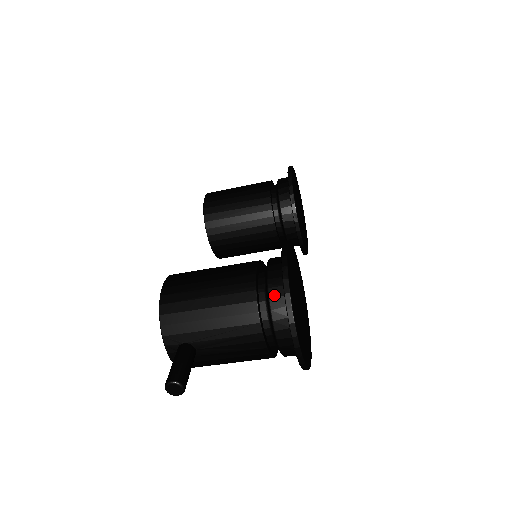
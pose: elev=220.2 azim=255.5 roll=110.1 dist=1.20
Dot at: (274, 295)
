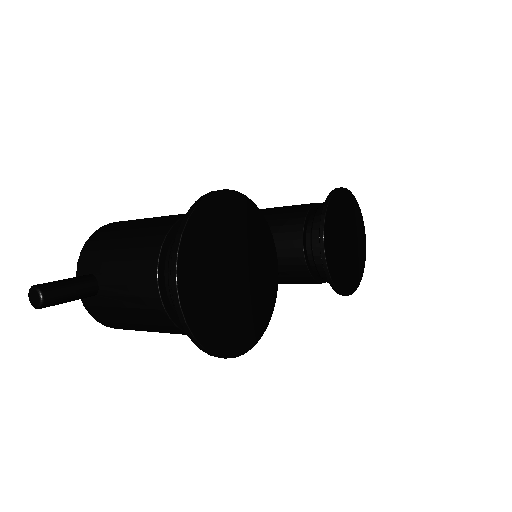
Dot at: occluded
